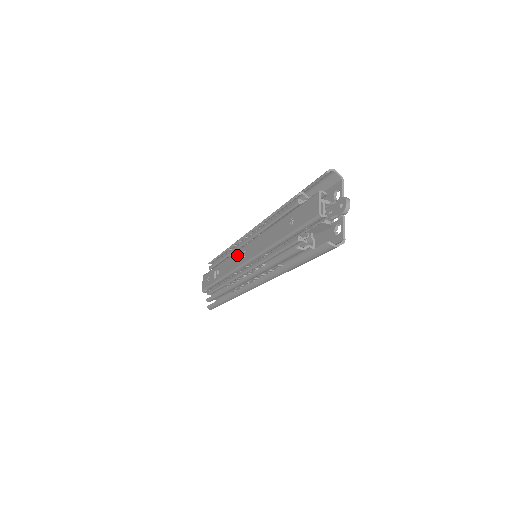
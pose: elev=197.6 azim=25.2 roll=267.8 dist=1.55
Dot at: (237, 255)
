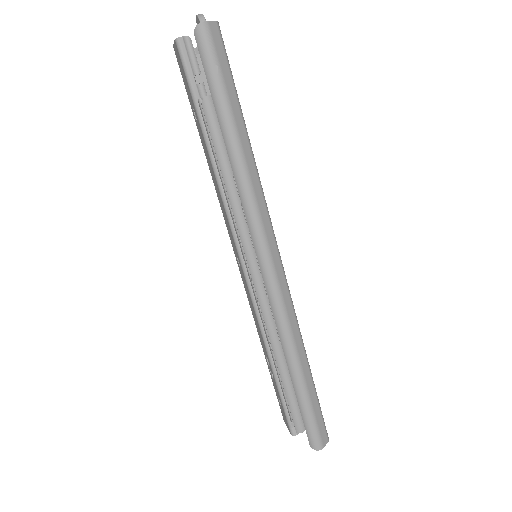
Dot at: (244, 287)
